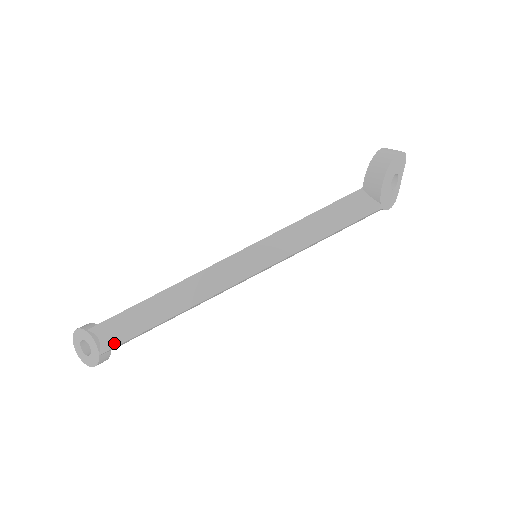
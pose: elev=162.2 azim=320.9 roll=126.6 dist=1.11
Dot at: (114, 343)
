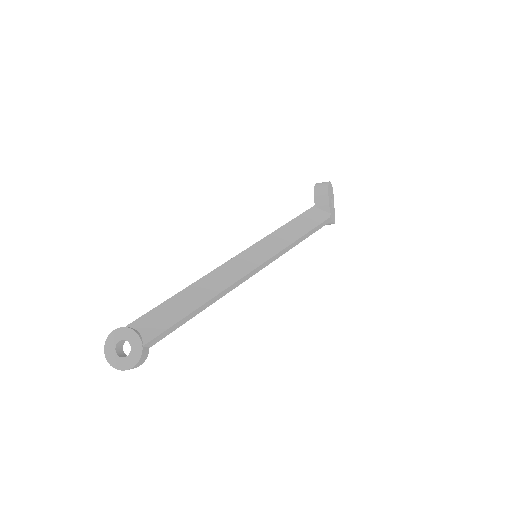
Dot at: (155, 333)
